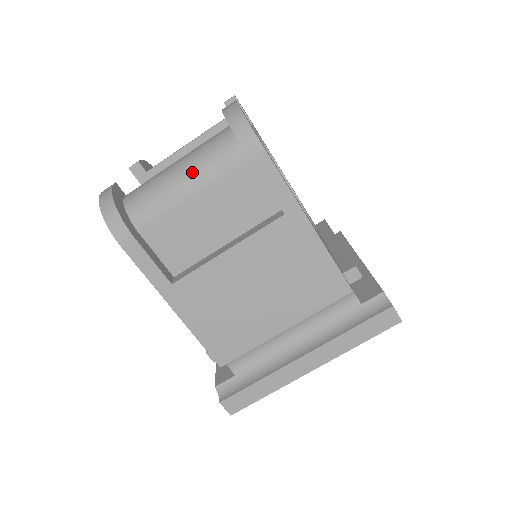
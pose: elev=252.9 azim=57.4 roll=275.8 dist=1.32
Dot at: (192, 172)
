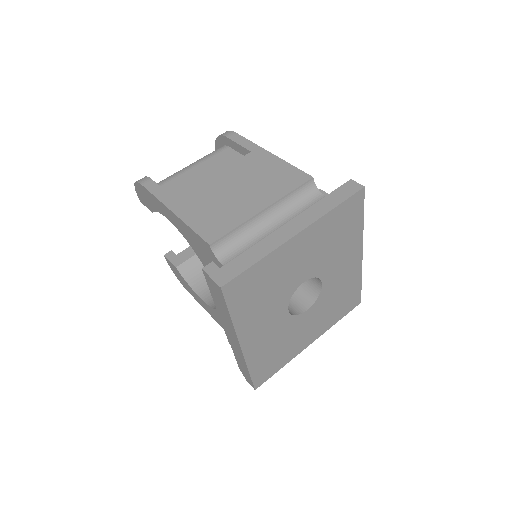
Dot at: occluded
